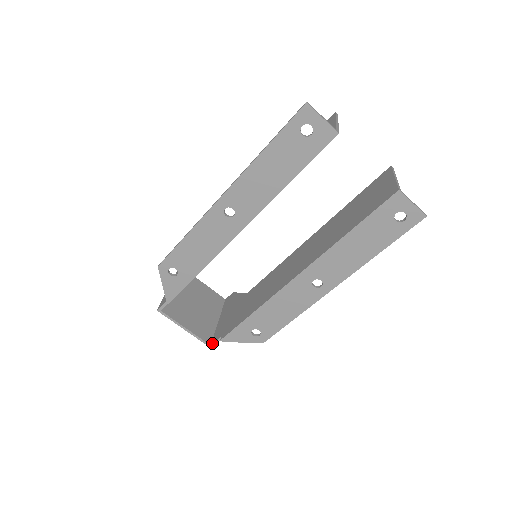
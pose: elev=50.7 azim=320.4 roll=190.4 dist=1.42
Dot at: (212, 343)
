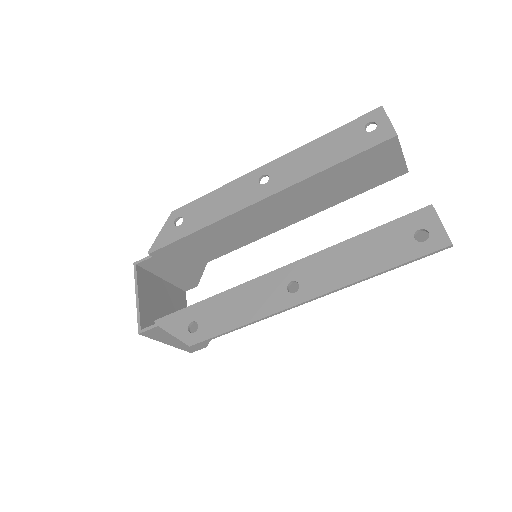
Dot at: (144, 328)
